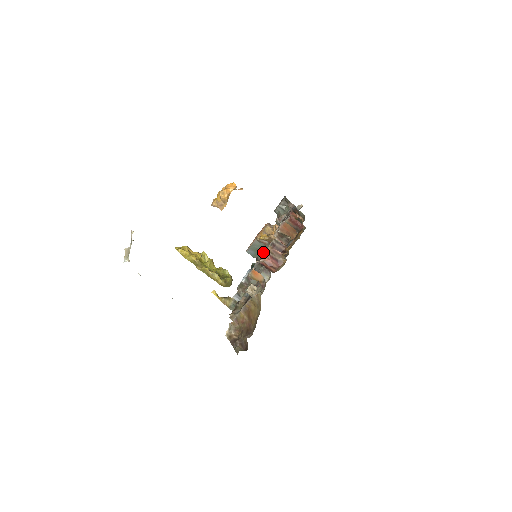
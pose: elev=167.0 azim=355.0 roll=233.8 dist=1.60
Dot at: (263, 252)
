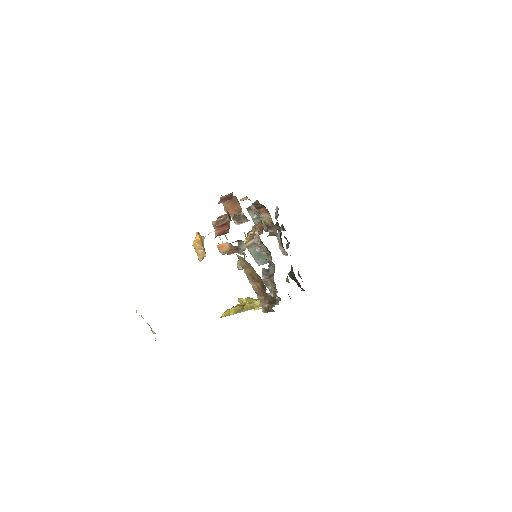
Dot at: (225, 235)
